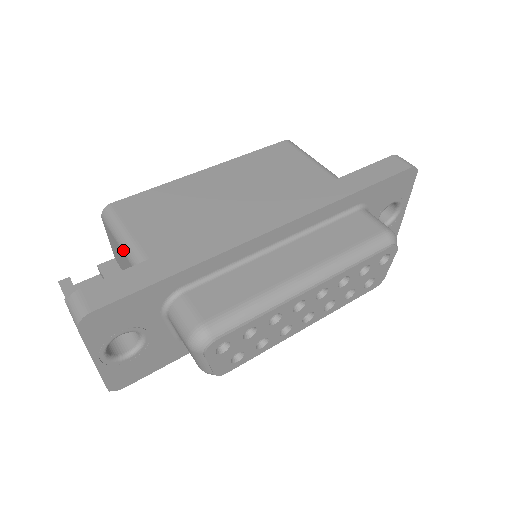
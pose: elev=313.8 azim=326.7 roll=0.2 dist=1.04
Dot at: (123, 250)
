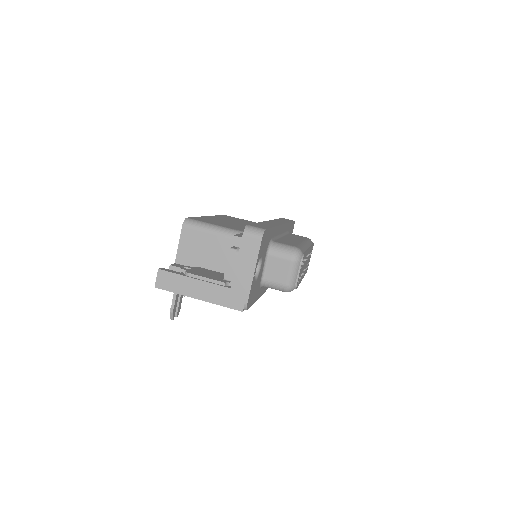
Dot at: (219, 233)
